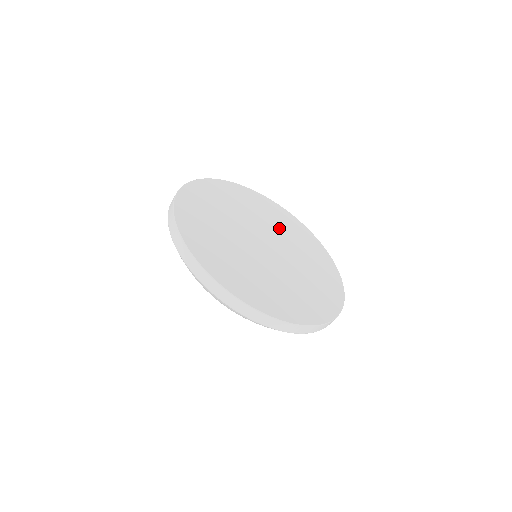
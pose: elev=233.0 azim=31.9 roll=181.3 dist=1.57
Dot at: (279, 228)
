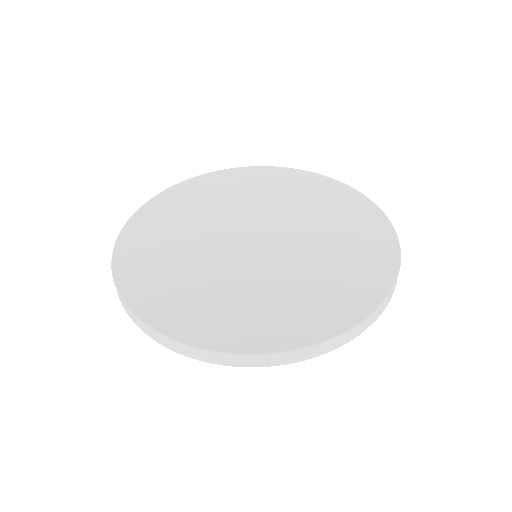
Dot at: (311, 215)
